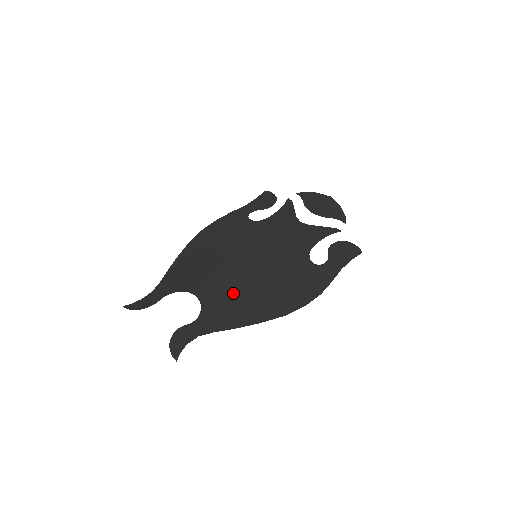
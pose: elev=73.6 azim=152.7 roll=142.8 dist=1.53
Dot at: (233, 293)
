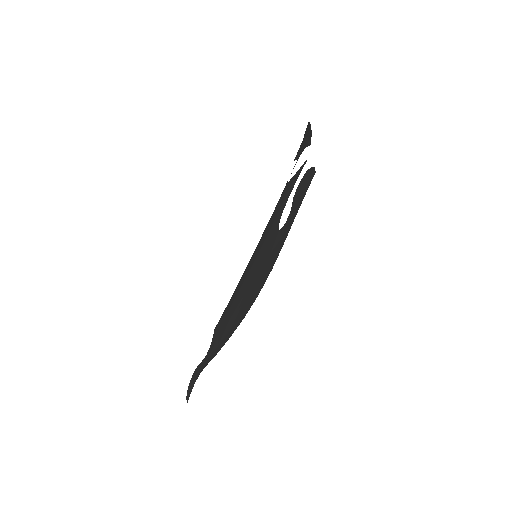
Dot at: (228, 313)
